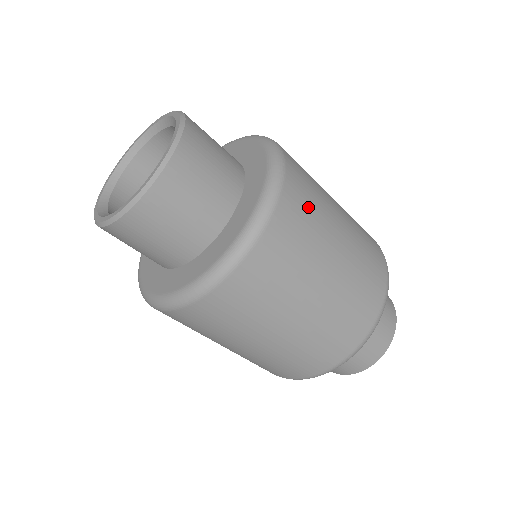
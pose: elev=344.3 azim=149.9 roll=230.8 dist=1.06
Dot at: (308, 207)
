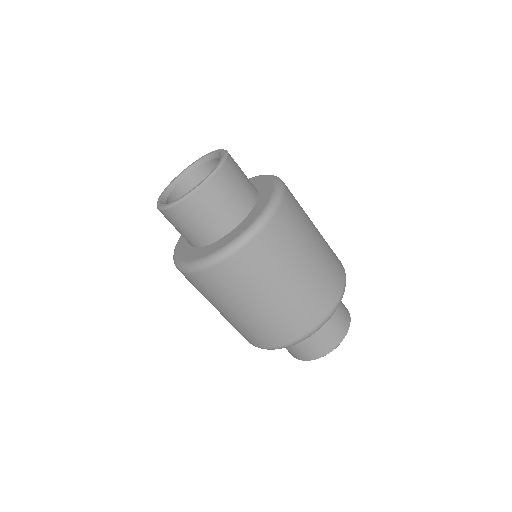
Dot at: occluded
